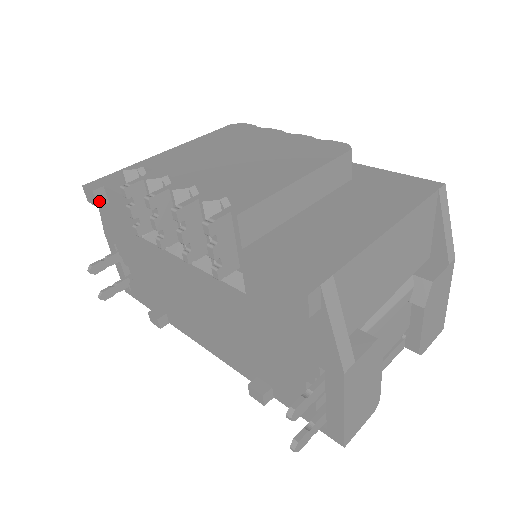
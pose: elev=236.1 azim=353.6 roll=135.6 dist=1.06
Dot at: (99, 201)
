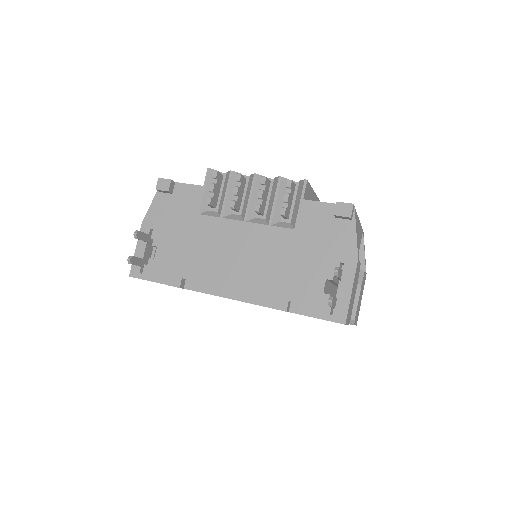
Dot at: (170, 188)
